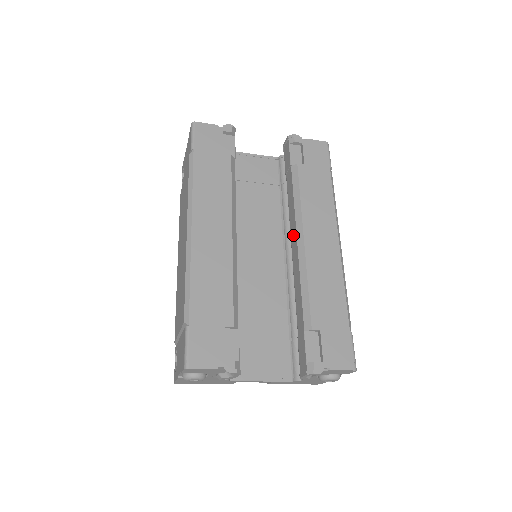
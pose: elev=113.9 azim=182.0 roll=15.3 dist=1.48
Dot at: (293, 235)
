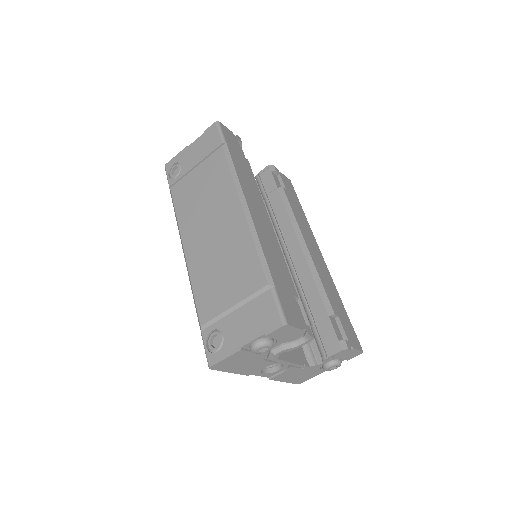
Dot at: (291, 241)
